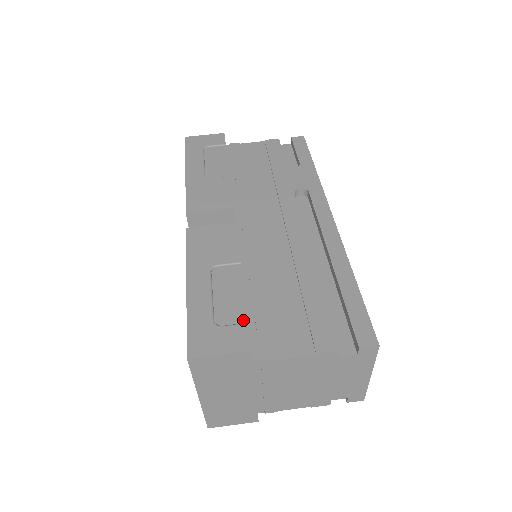
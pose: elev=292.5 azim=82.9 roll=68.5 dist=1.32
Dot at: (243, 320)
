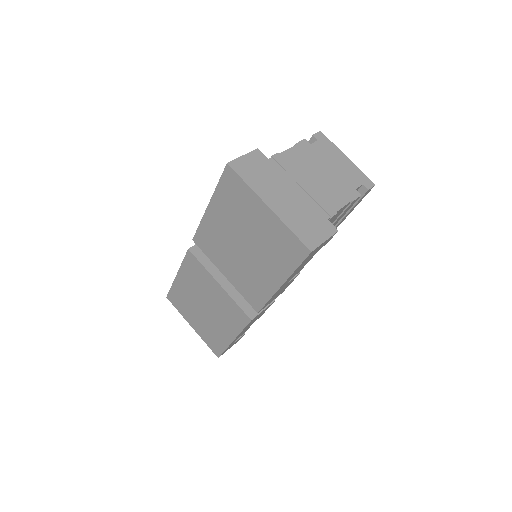
Dot at: occluded
